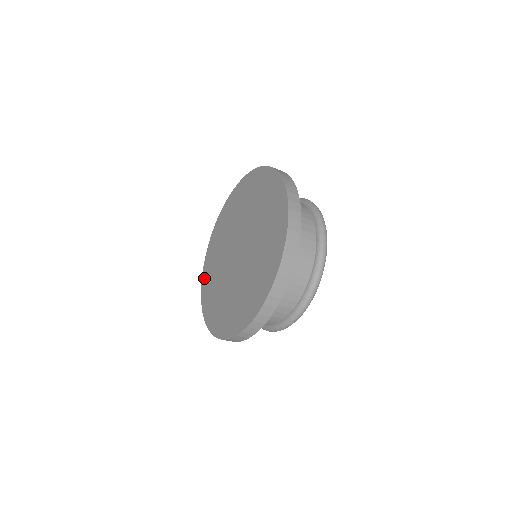
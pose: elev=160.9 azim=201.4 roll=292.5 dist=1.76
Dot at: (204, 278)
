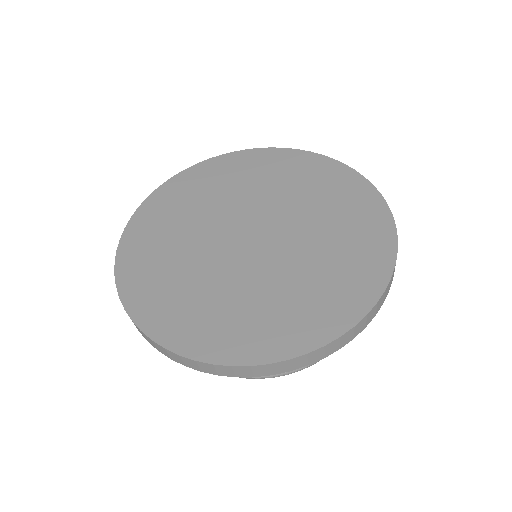
Dot at: (159, 196)
